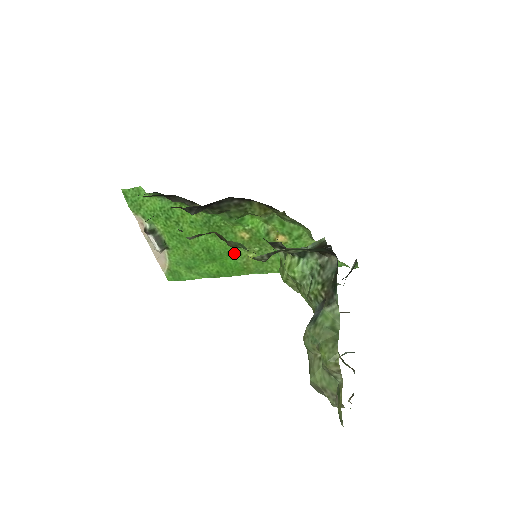
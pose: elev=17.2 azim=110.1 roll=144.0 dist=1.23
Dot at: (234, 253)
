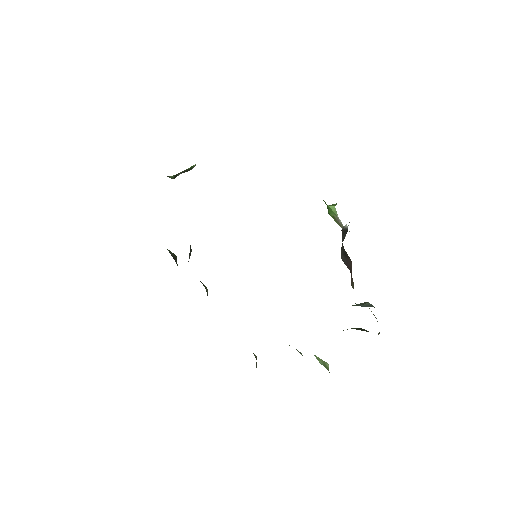
Dot at: occluded
